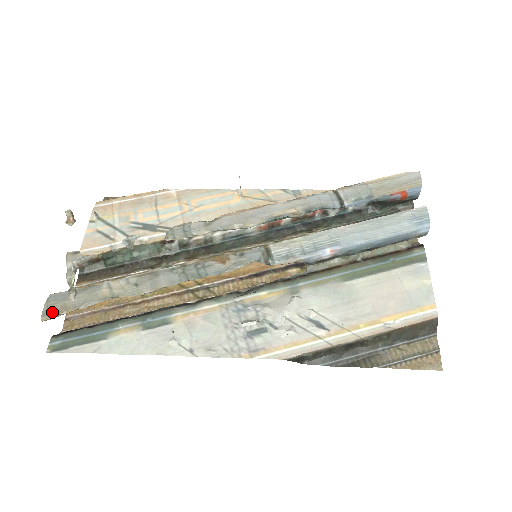
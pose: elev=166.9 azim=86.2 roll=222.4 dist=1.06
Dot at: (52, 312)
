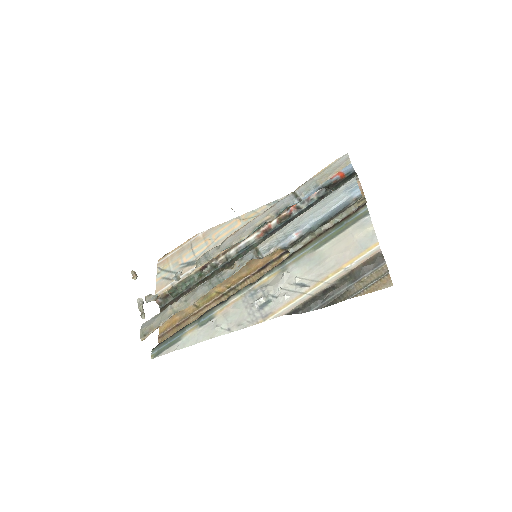
Dot at: (145, 334)
